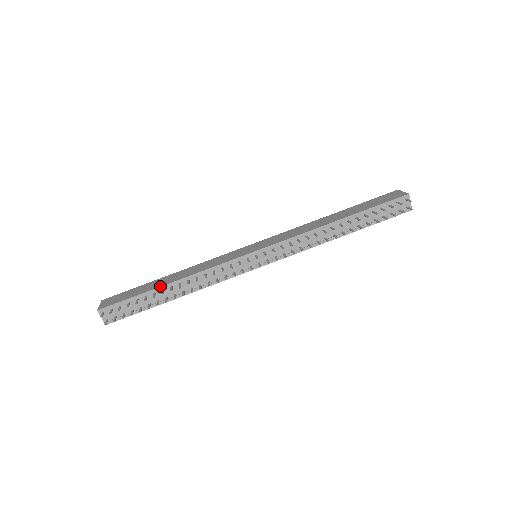
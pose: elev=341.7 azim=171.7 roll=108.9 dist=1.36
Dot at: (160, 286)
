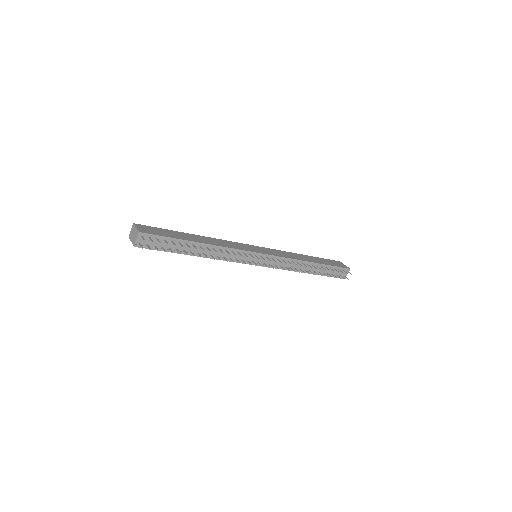
Dot at: (194, 241)
